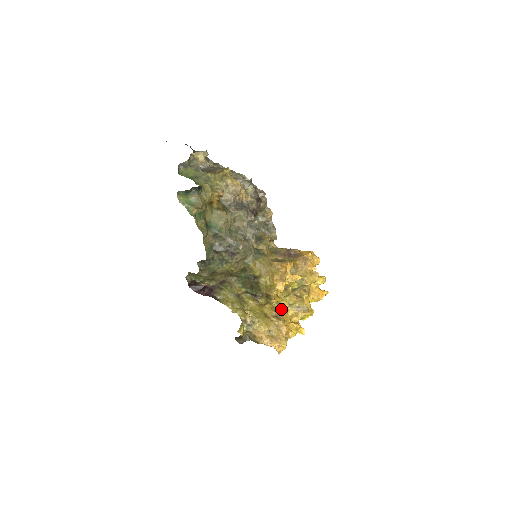
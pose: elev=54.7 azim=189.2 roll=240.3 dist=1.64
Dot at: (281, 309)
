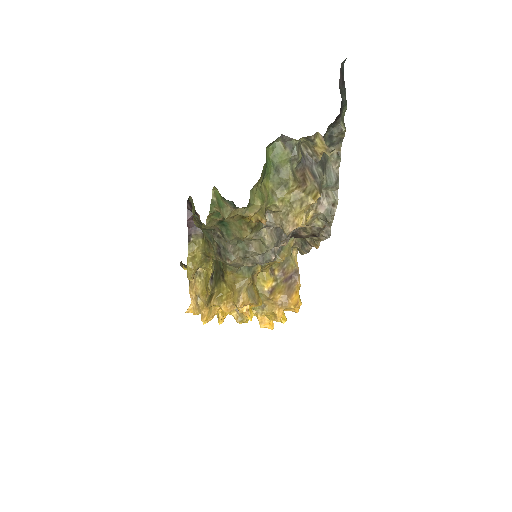
Dot at: (215, 307)
